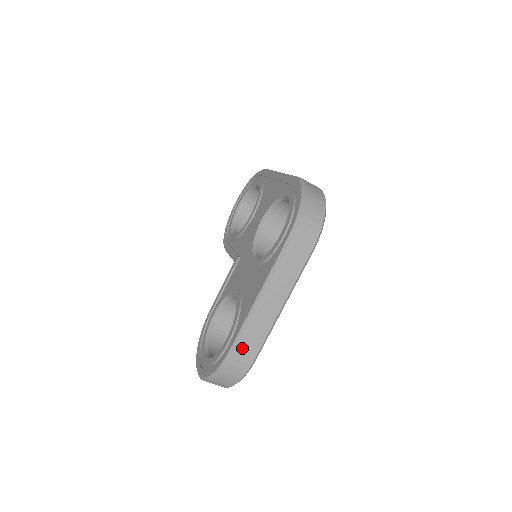
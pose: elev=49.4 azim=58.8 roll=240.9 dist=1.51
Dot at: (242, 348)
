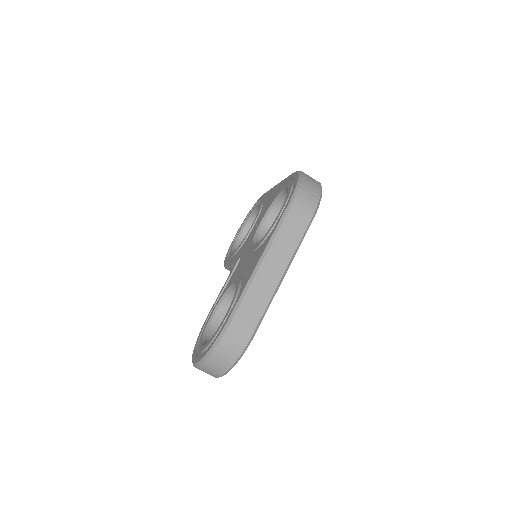
Dot at: (241, 317)
